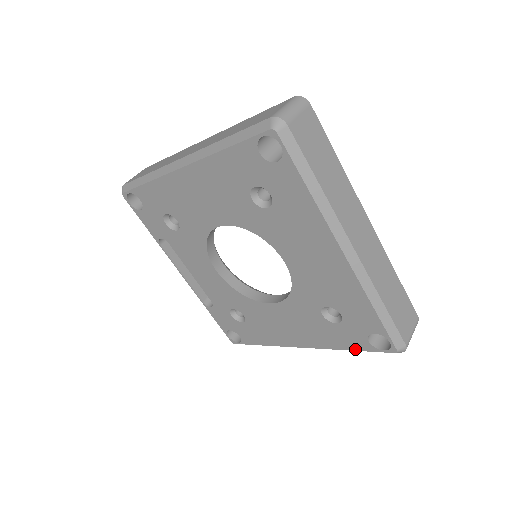
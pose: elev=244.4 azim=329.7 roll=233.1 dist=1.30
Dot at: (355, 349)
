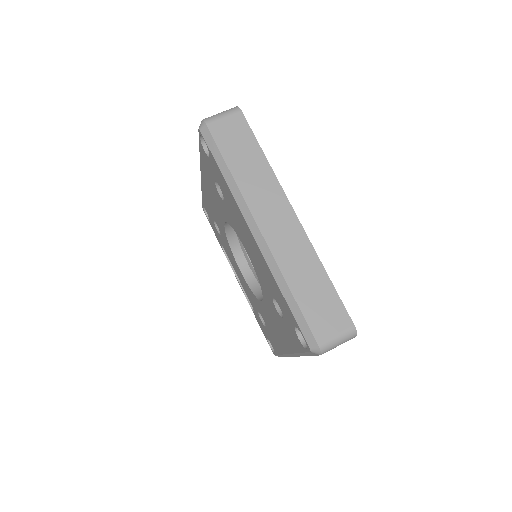
Dot at: (300, 350)
